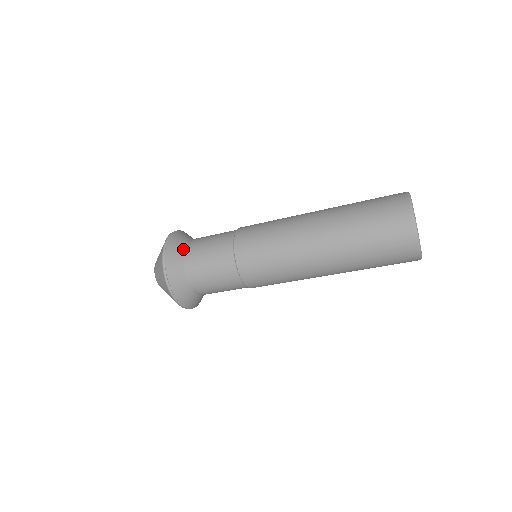
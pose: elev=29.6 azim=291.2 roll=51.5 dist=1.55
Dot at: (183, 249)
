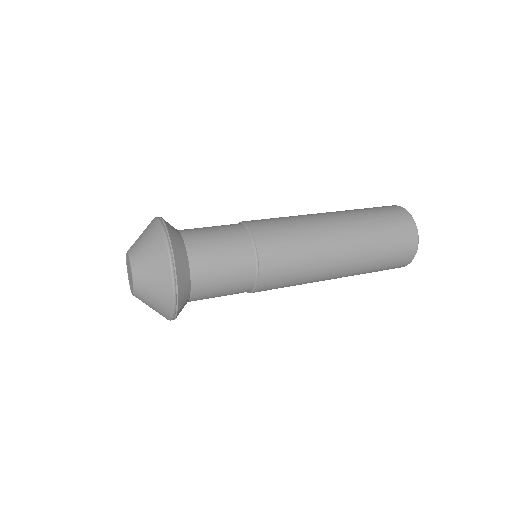
Dot at: (190, 279)
